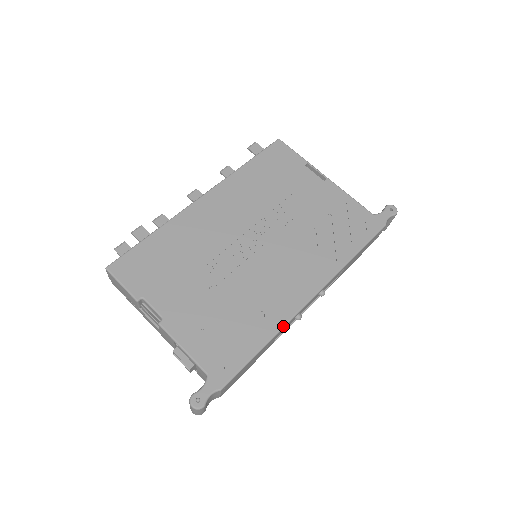
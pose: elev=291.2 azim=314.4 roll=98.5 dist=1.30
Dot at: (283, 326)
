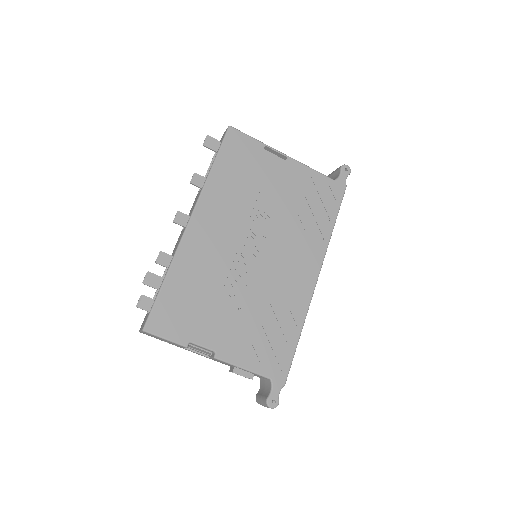
Dot at: occluded
